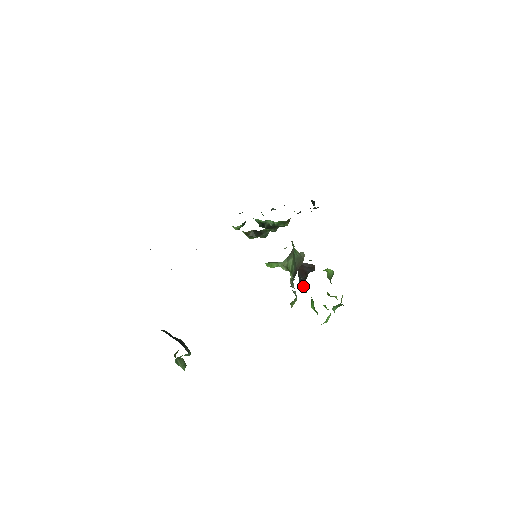
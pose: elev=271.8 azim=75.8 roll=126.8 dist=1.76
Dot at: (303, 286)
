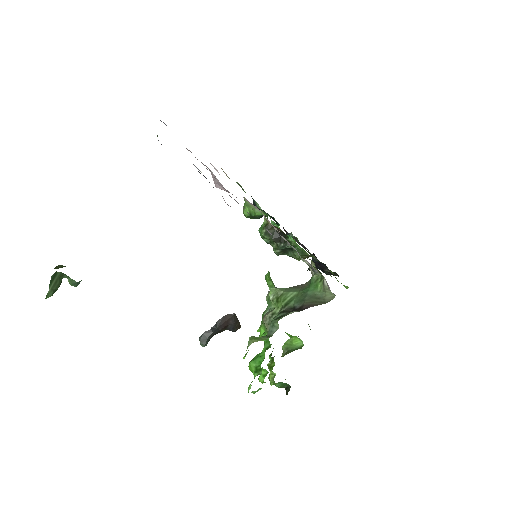
Dot at: (208, 337)
